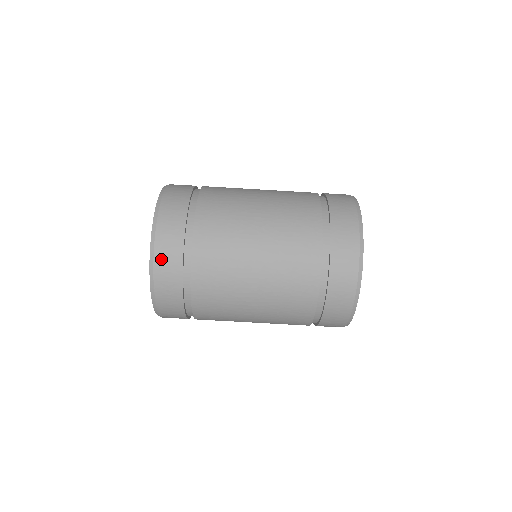
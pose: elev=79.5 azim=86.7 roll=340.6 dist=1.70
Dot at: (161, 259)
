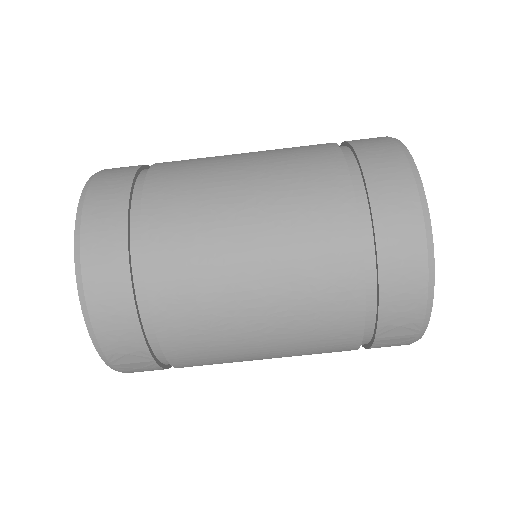
Dot at: (92, 228)
